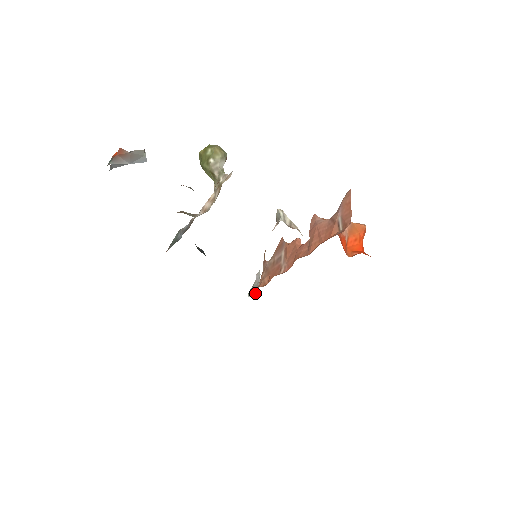
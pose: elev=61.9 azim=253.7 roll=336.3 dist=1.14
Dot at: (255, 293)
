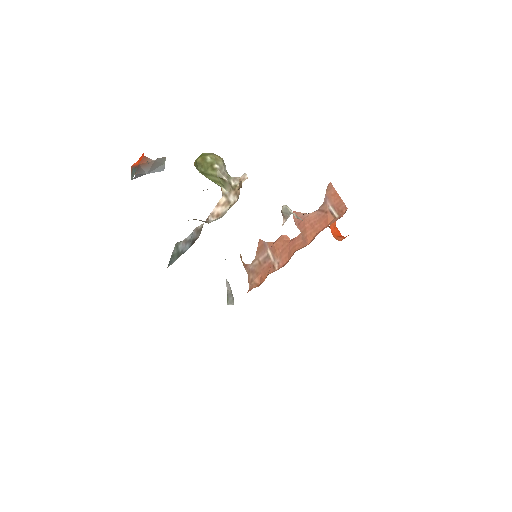
Dot at: (233, 301)
